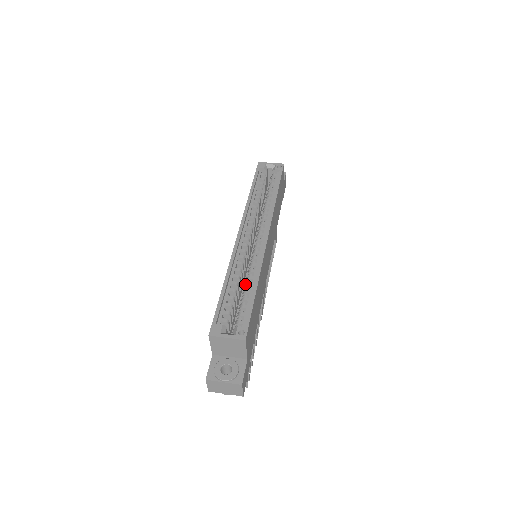
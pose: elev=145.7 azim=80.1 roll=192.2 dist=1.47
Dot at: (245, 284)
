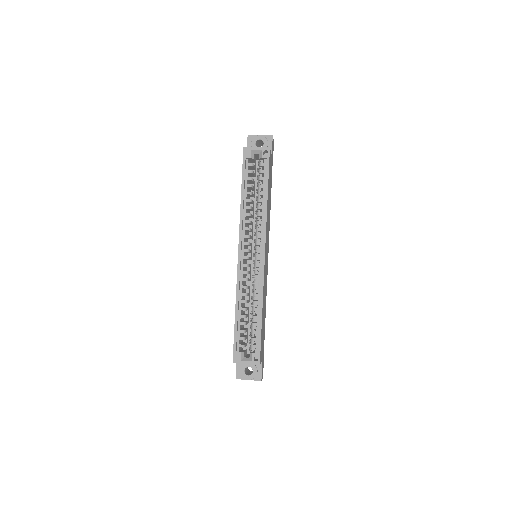
Dot at: (252, 308)
